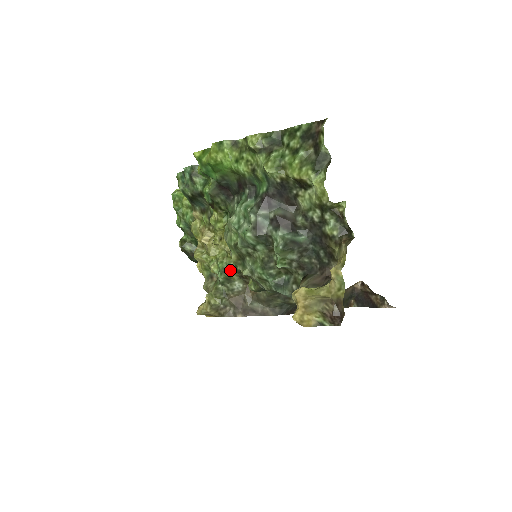
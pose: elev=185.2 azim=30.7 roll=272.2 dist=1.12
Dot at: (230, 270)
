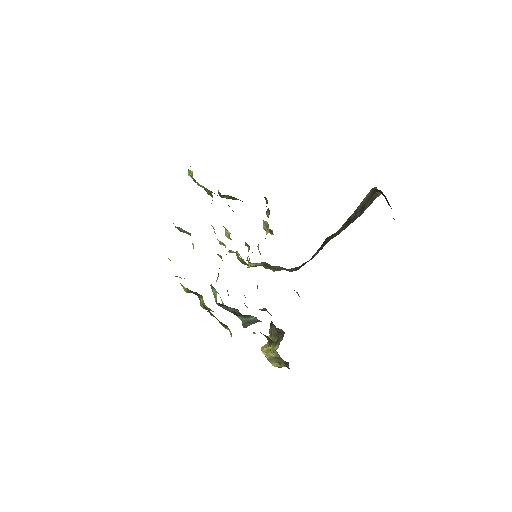
Dot at: (246, 264)
